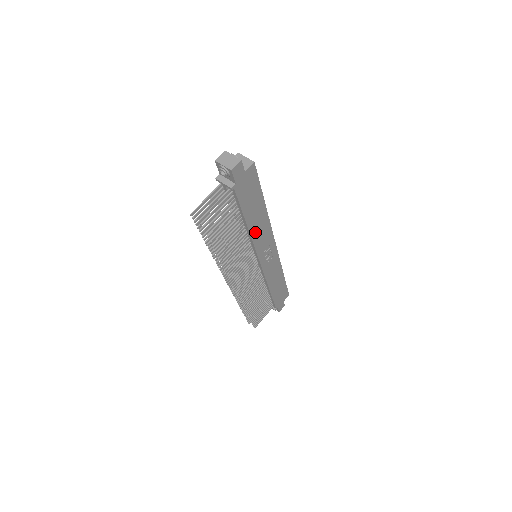
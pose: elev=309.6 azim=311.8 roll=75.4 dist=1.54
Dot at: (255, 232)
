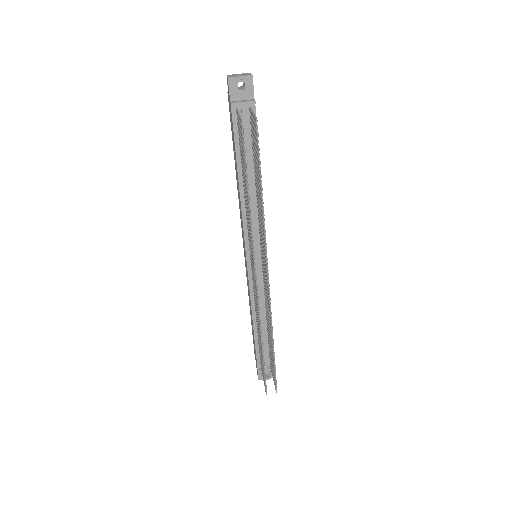
Dot at: occluded
